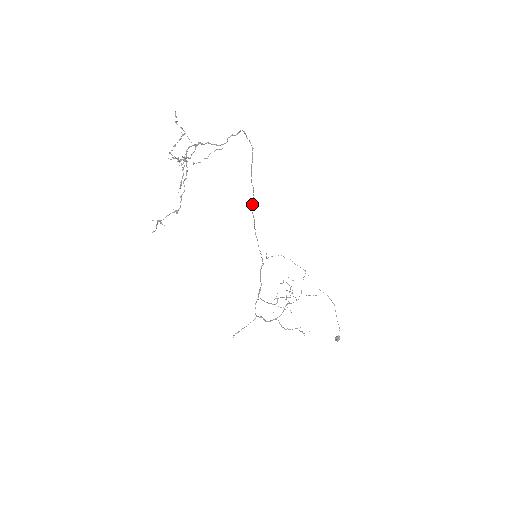
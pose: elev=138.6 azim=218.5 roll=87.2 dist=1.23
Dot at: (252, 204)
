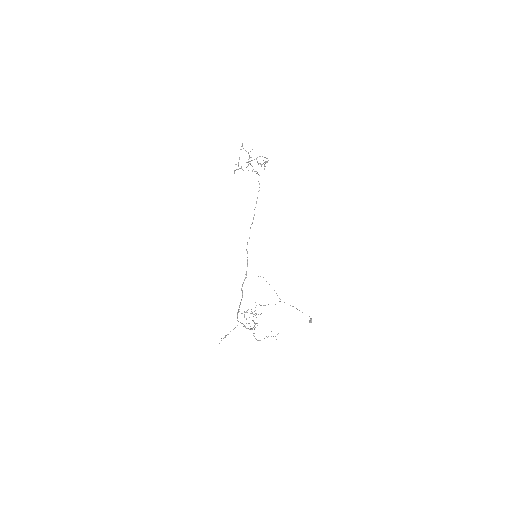
Dot at: occluded
